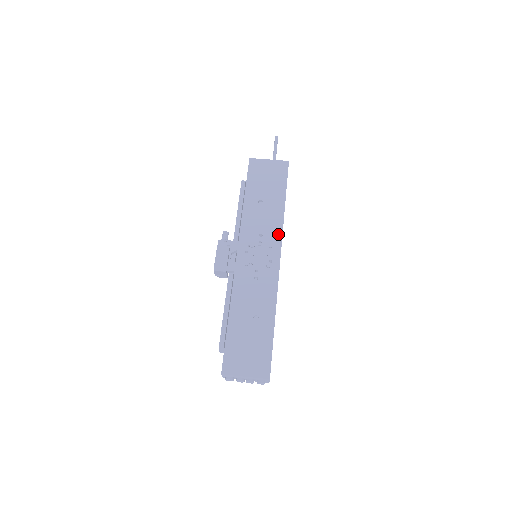
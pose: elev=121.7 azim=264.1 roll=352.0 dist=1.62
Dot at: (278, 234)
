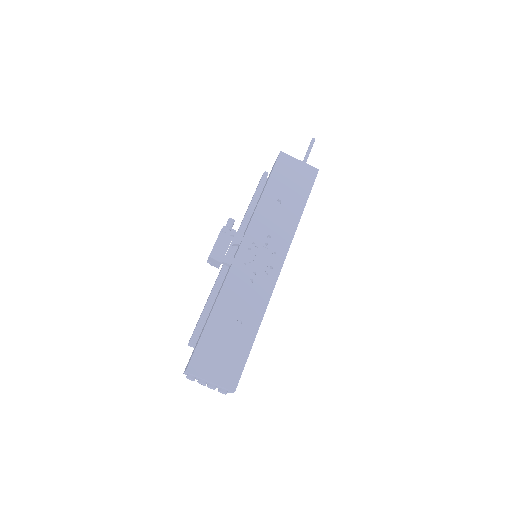
Dot at: (287, 242)
